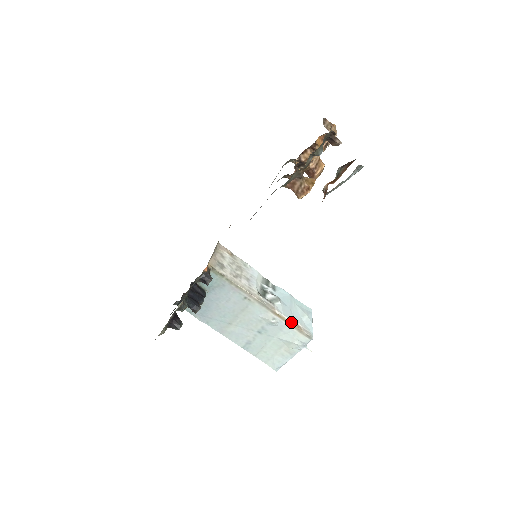
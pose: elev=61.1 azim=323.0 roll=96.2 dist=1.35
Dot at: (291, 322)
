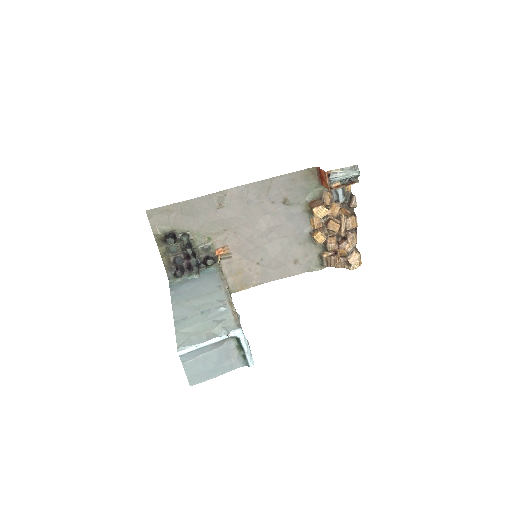
Dot at: occluded
